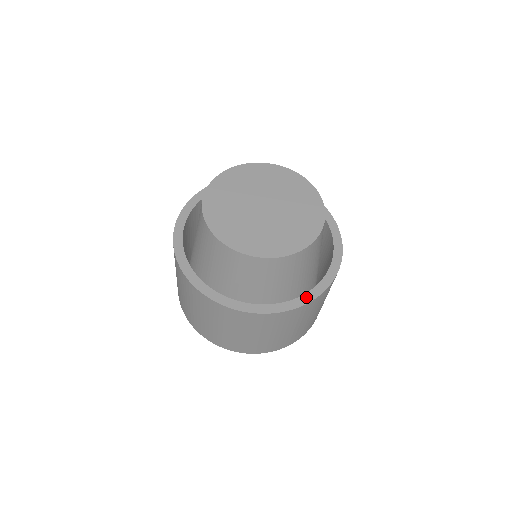
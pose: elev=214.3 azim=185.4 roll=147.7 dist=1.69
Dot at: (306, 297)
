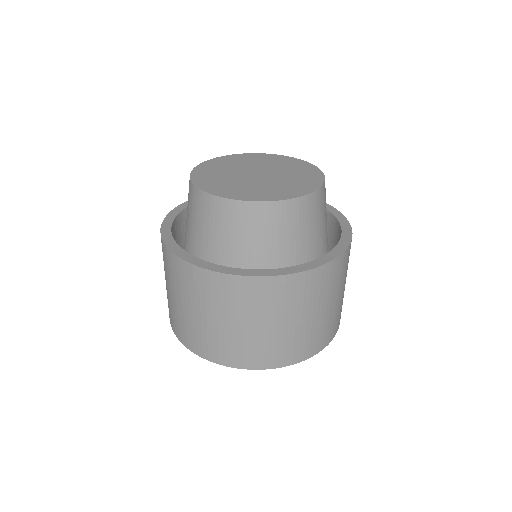
Dot at: (309, 265)
